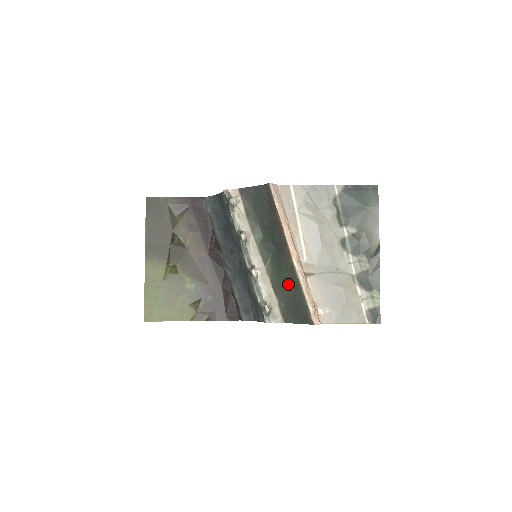
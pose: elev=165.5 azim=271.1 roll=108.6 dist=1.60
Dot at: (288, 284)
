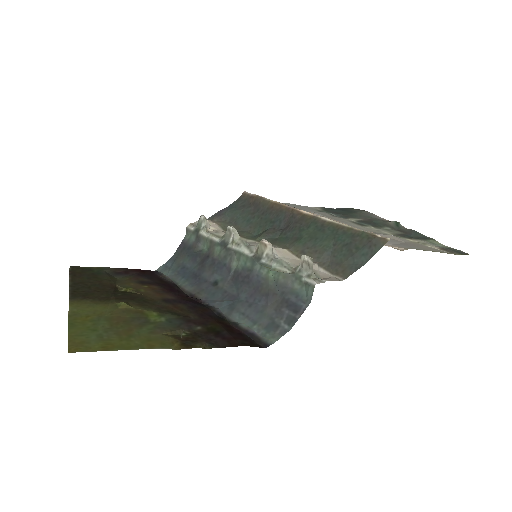
Dot at: (320, 237)
